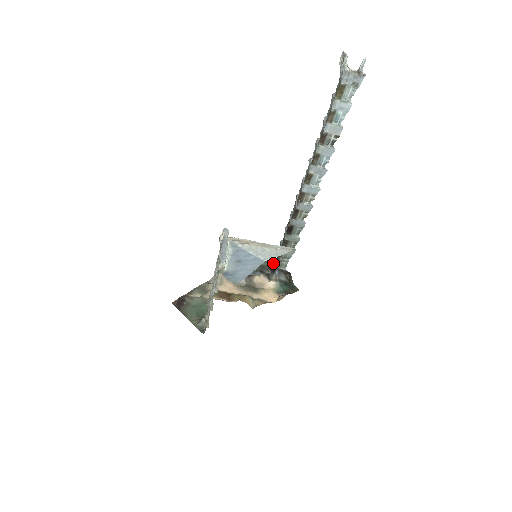
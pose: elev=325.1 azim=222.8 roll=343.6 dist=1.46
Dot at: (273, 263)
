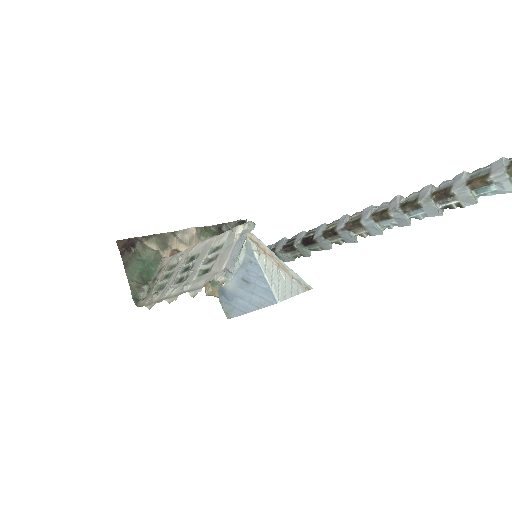
Dot at: occluded
